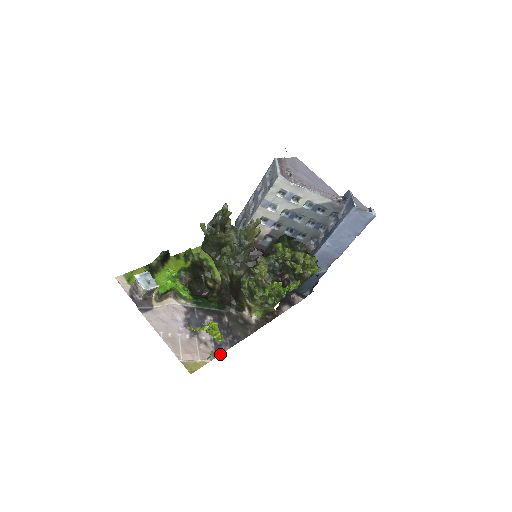
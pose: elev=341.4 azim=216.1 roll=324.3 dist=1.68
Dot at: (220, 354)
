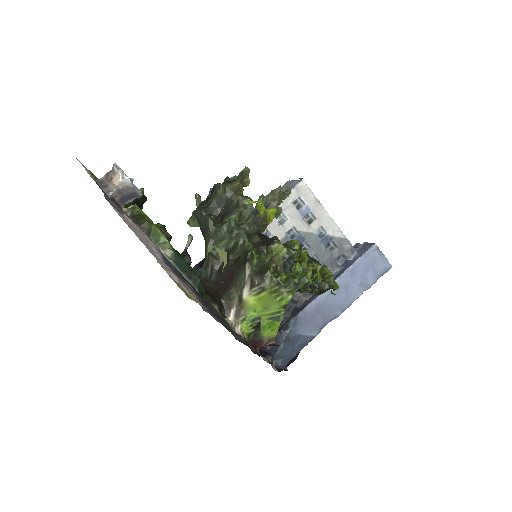
Dot at: (212, 316)
